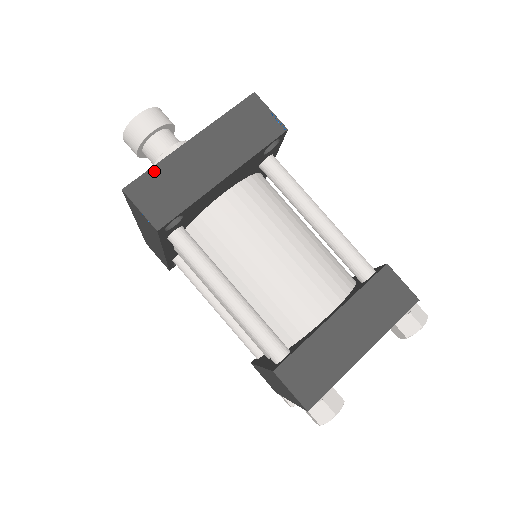
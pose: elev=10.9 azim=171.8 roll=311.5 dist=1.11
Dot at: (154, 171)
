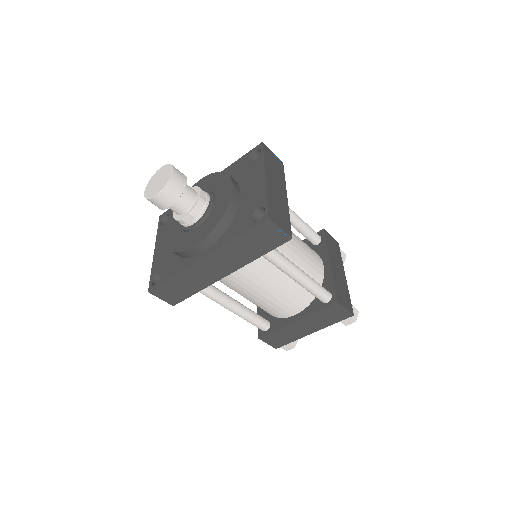
Dot at: (269, 202)
